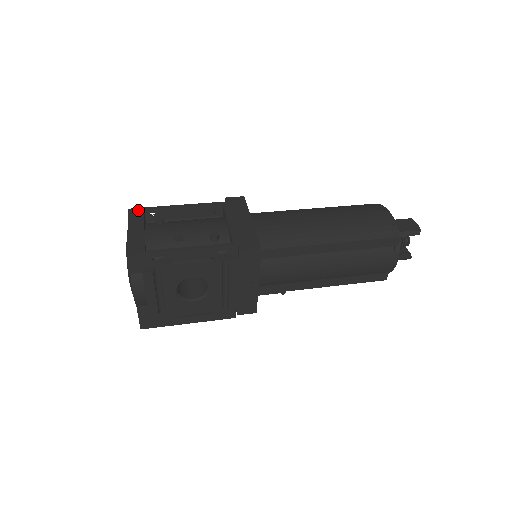
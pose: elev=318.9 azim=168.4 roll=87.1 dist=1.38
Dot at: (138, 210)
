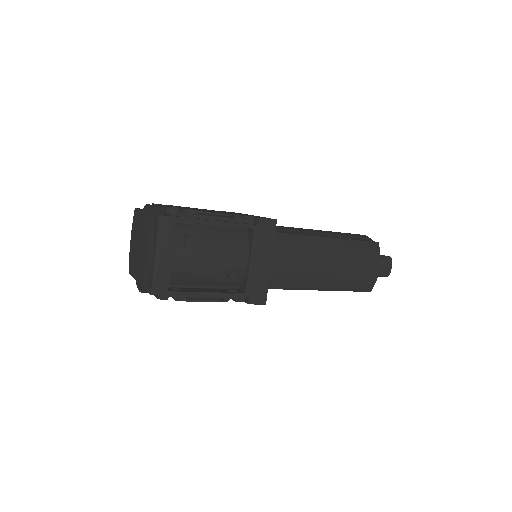
Dot at: (169, 221)
